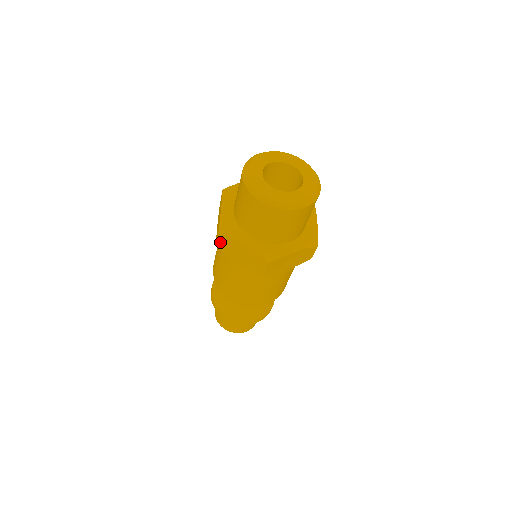
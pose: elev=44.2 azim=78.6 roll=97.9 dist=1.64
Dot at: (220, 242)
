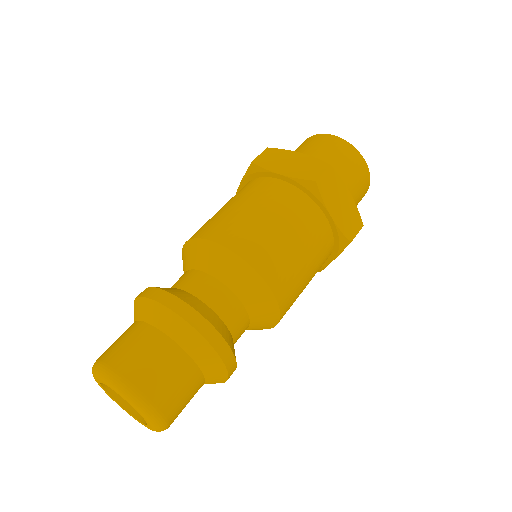
Dot at: (262, 157)
